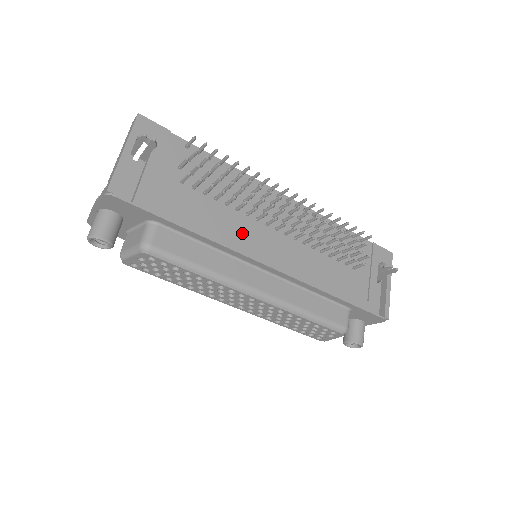
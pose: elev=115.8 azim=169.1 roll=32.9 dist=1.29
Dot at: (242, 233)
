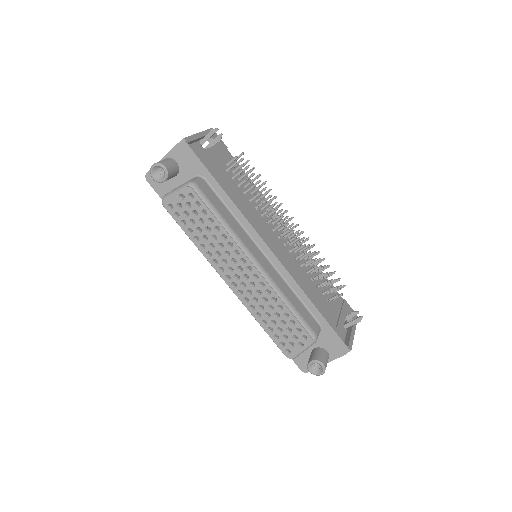
Dot at: (256, 220)
